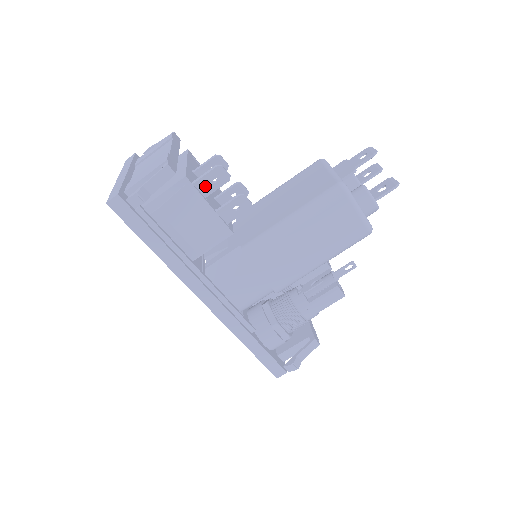
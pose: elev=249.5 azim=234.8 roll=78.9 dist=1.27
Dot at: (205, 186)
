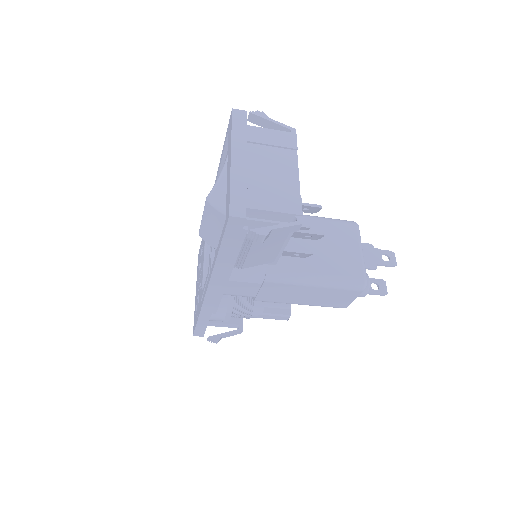
Dot at: (298, 235)
